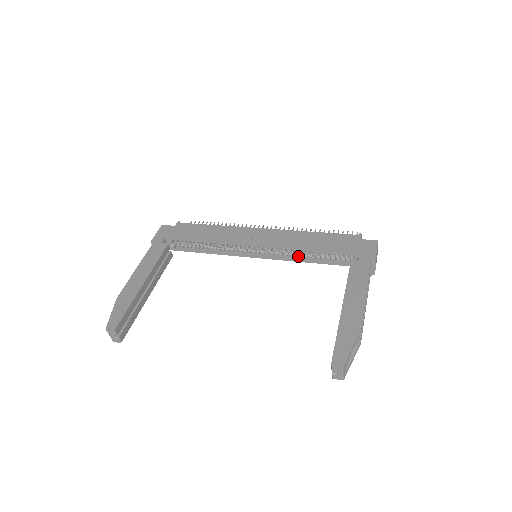
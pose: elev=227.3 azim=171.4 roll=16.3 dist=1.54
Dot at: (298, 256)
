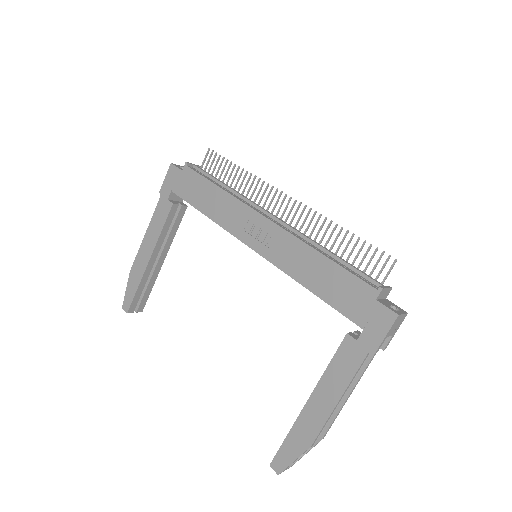
Dot at: occluded
